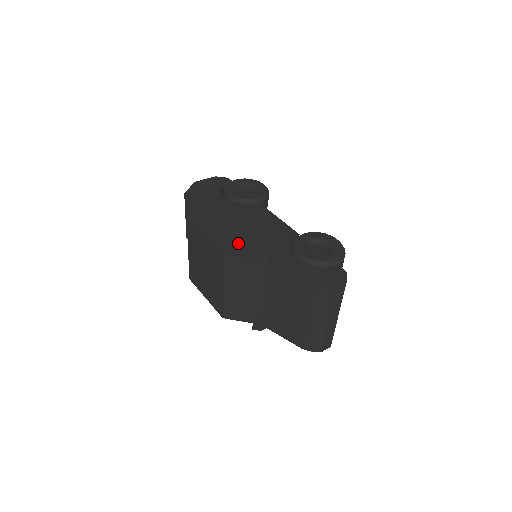
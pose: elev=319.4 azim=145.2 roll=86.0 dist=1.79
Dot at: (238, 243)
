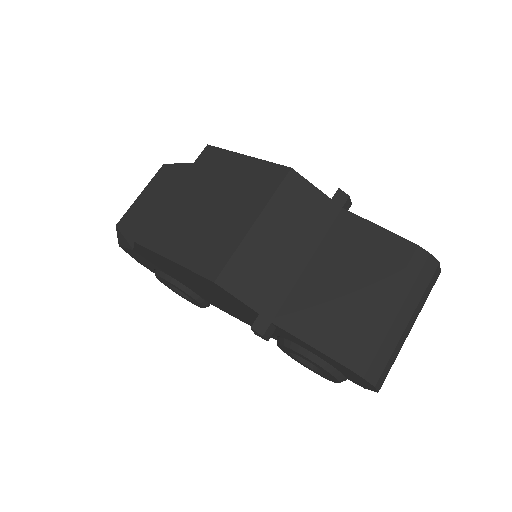
Dot at: occluded
